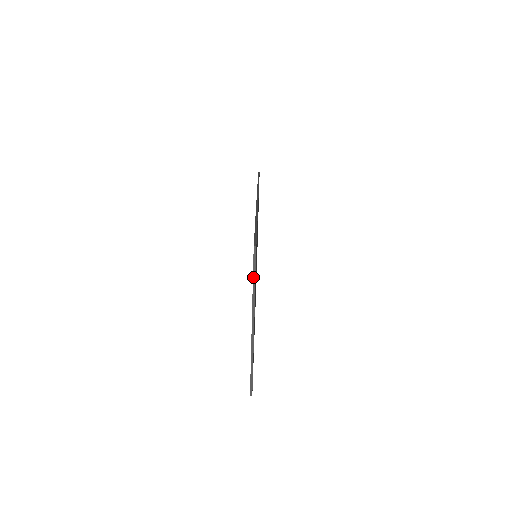
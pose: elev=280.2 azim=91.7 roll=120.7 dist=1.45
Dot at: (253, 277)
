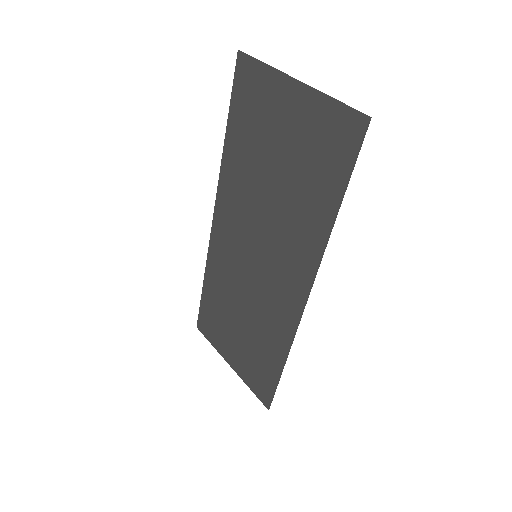
Dot at: (258, 61)
